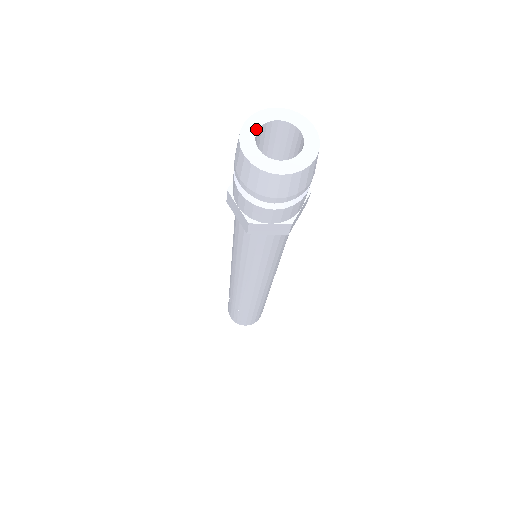
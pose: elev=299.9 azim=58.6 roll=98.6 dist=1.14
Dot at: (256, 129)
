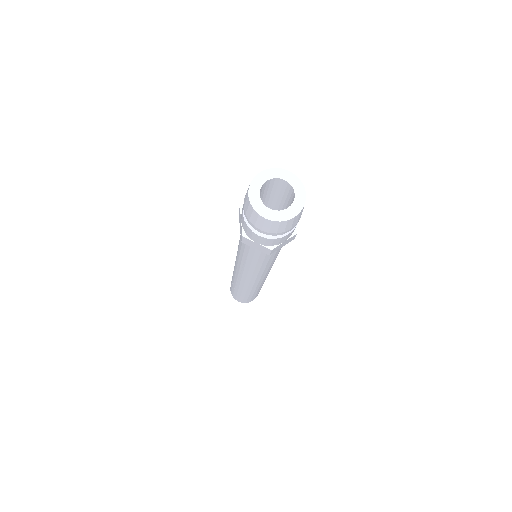
Dot at: (266, 180)
